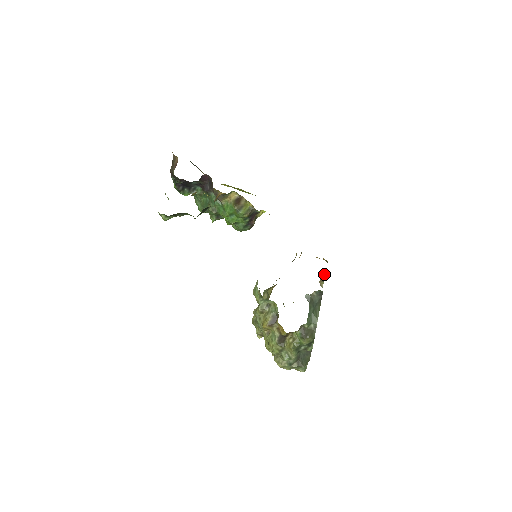
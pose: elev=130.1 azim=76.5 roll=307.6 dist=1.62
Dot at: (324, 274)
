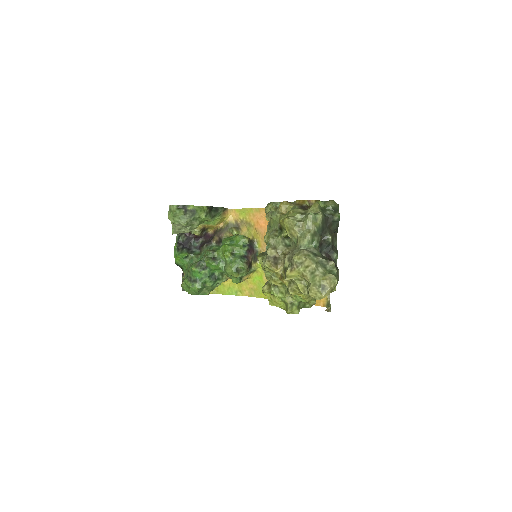
Dot at: occluded
